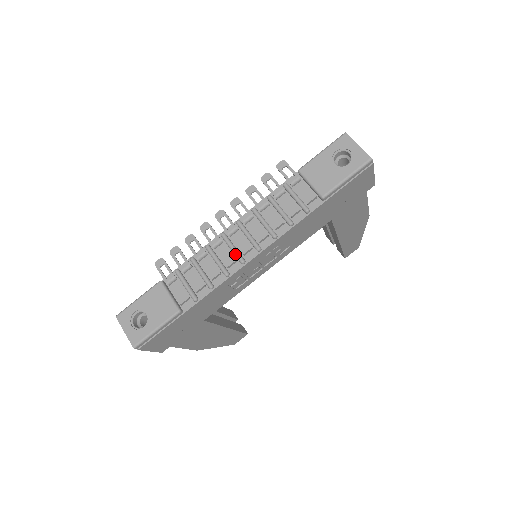
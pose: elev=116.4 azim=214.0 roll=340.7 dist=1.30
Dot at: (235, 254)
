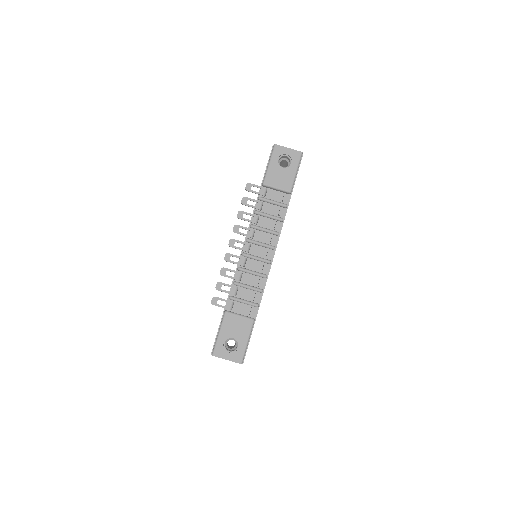
Dot at: (262, 261)
